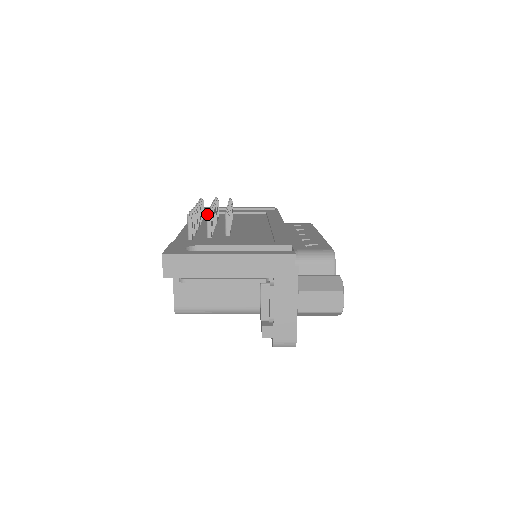
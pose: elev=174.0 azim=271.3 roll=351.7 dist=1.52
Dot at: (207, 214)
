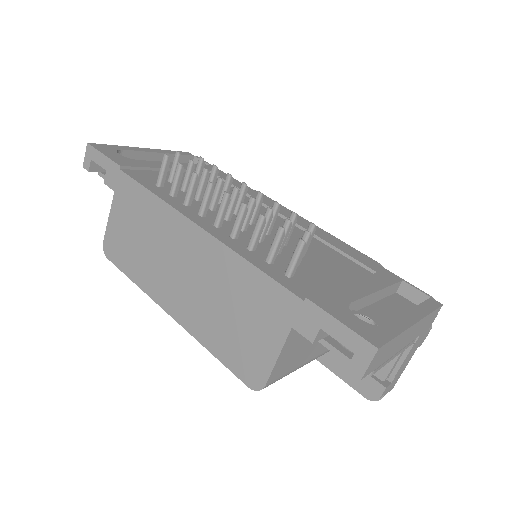
Dot at: (310, 234)
